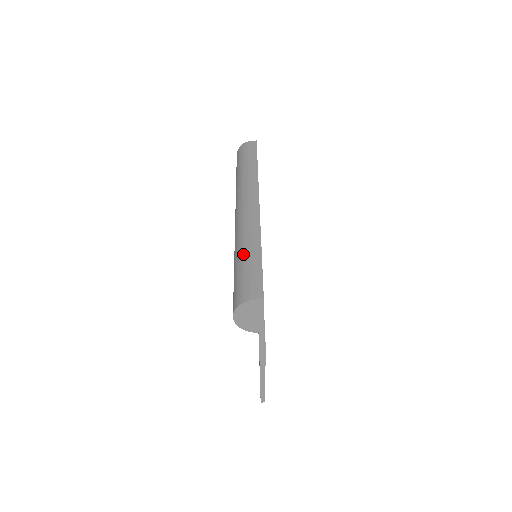
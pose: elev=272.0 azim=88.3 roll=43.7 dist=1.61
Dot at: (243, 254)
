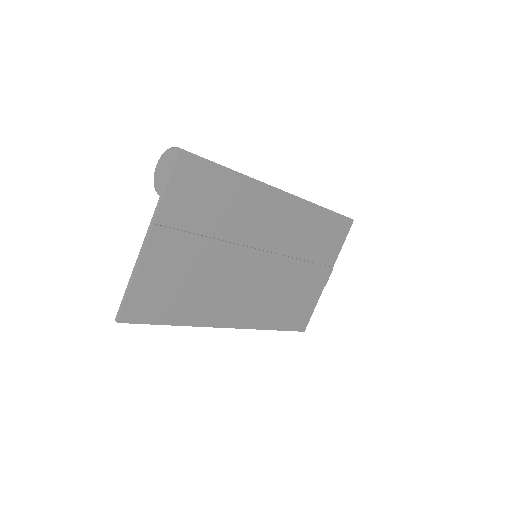
Dot at: occluded
